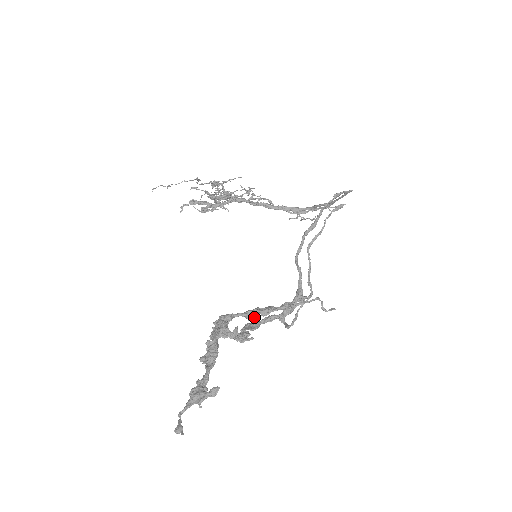
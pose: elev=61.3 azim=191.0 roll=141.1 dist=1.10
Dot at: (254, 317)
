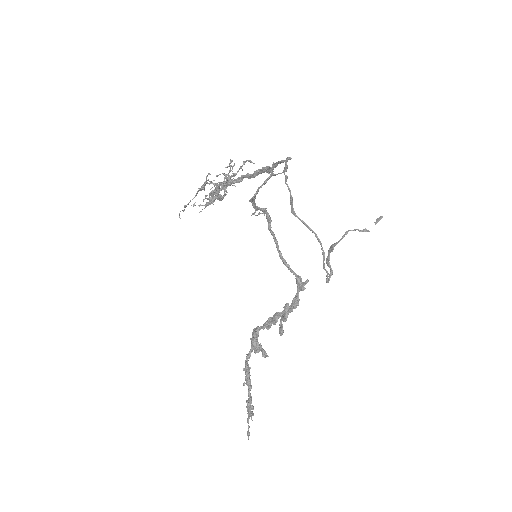
Dot at: (270, 327)
